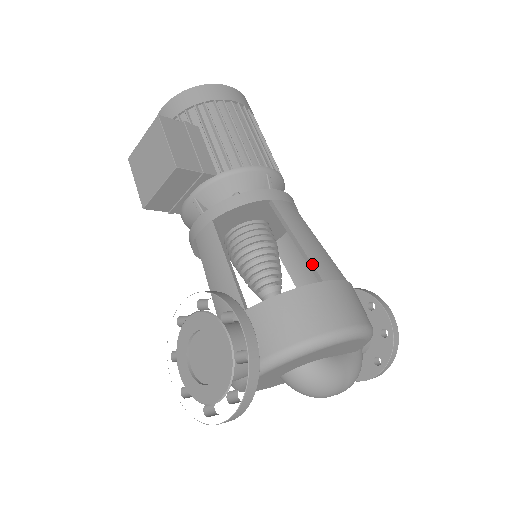
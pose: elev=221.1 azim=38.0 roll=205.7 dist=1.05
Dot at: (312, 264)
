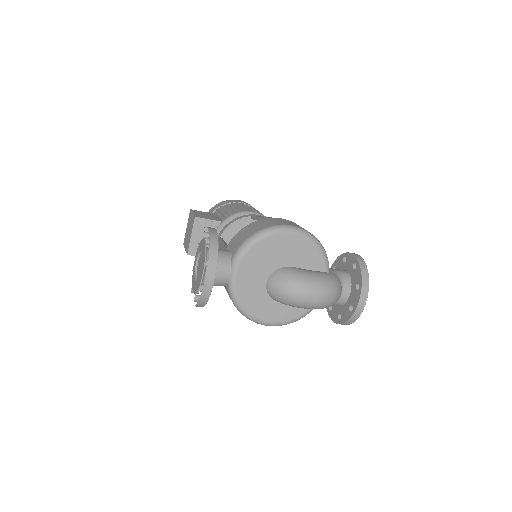
Dot at: (266, 217)
